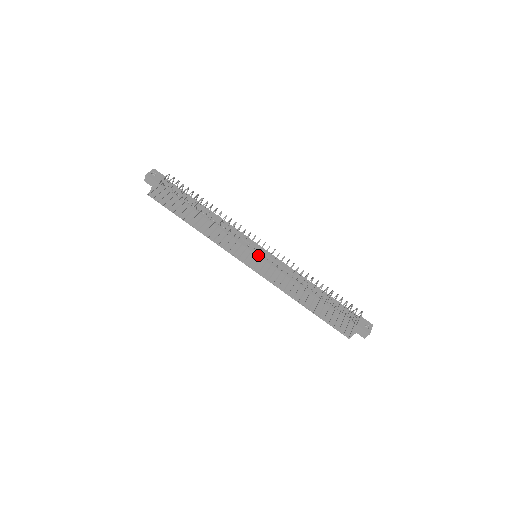
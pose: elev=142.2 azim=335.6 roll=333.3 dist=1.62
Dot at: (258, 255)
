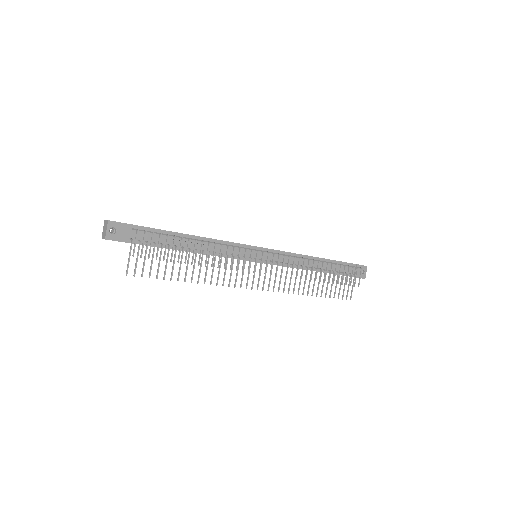
Dot at: occluded
